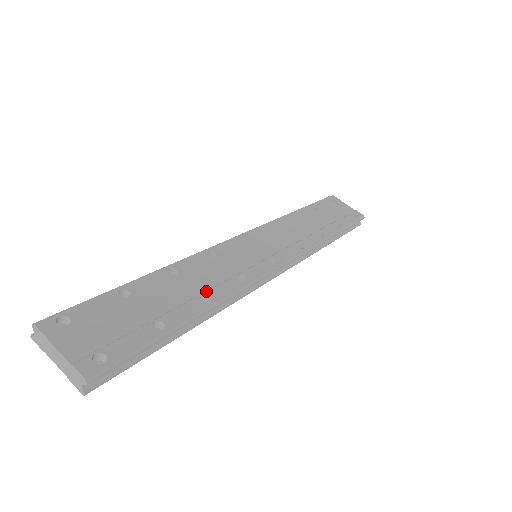
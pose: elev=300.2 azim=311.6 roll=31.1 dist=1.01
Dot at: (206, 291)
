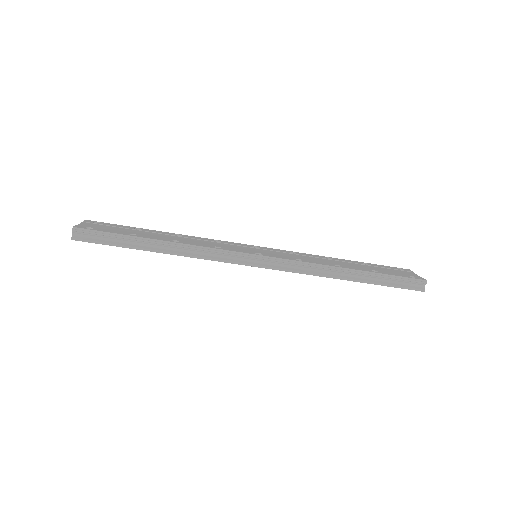
Dot at: (182, 241)
